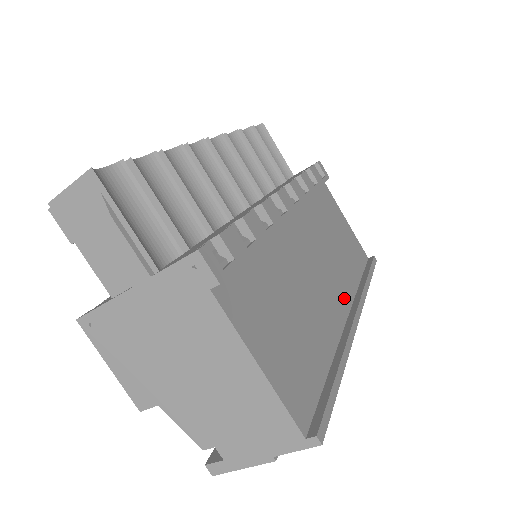
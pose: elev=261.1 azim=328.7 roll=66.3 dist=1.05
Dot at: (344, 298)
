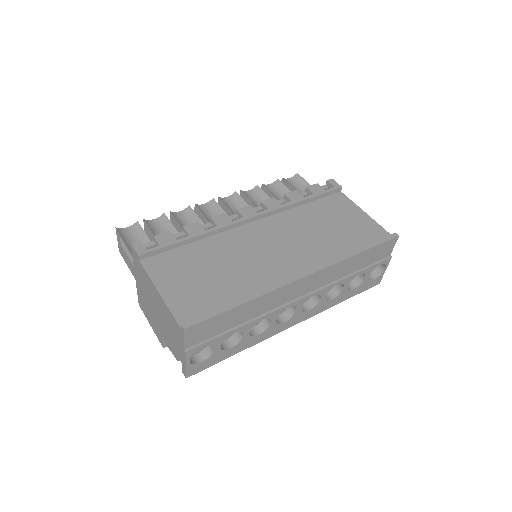
Dot at: (307, 265)
